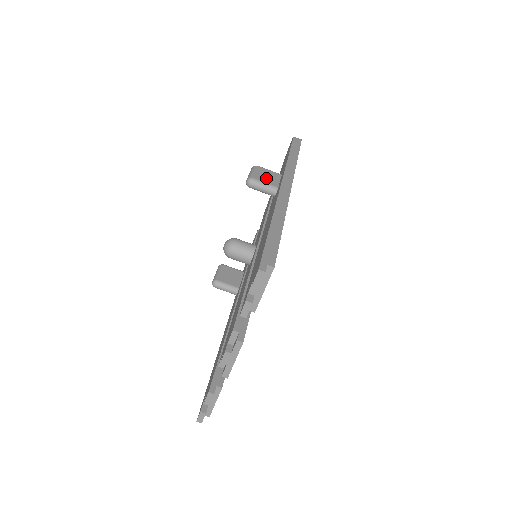
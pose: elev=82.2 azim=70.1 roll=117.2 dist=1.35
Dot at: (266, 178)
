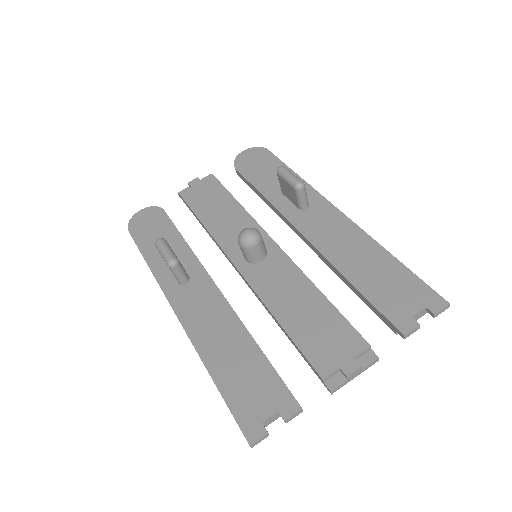
Dot at: occluded
